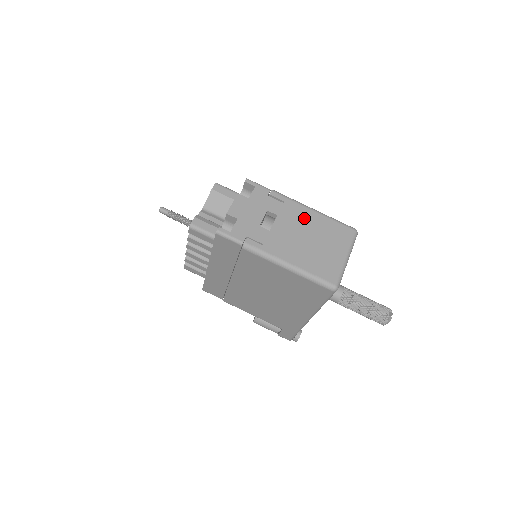
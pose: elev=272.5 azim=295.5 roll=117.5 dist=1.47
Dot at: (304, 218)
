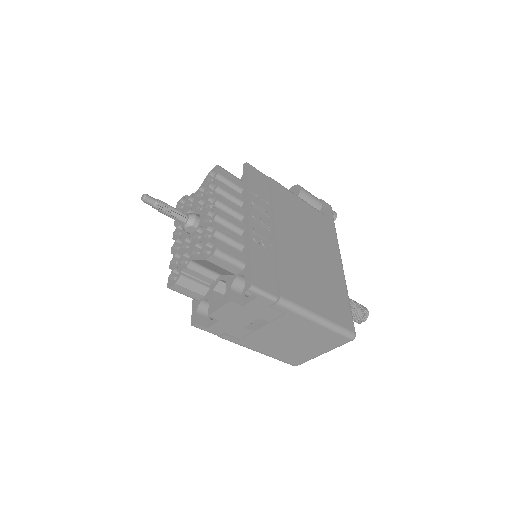
Dot at: (300, 328)
